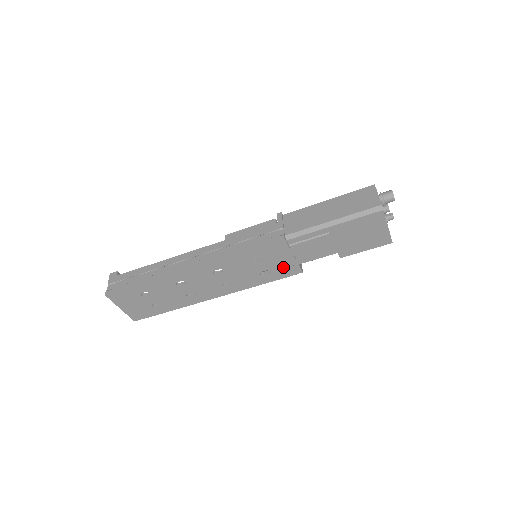
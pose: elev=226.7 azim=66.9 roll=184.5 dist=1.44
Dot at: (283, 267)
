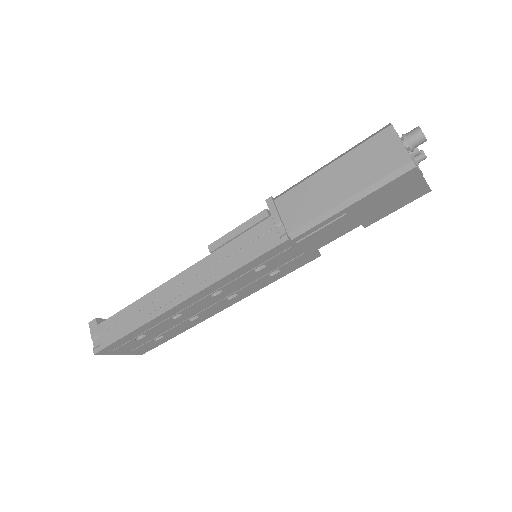
Dot at: (295, 261)
